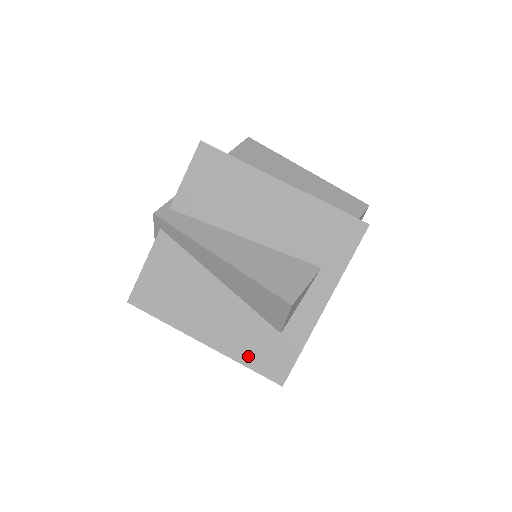
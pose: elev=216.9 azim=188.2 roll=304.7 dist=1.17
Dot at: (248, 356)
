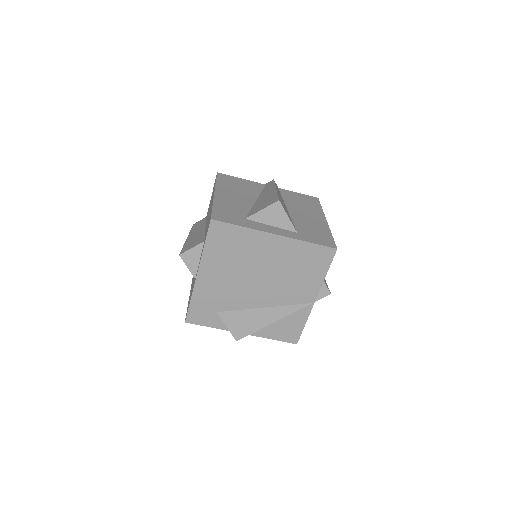
Dot at: (220, 207)
